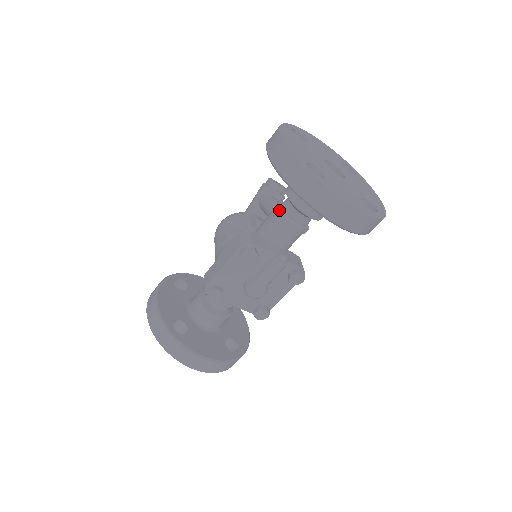
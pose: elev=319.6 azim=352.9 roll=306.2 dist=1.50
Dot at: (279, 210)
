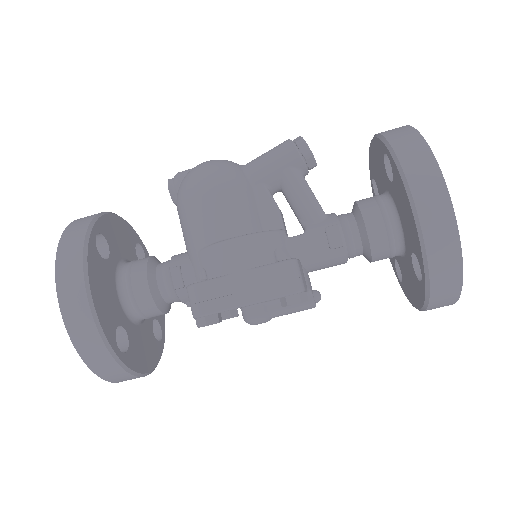
Dot at: (343, 241)
